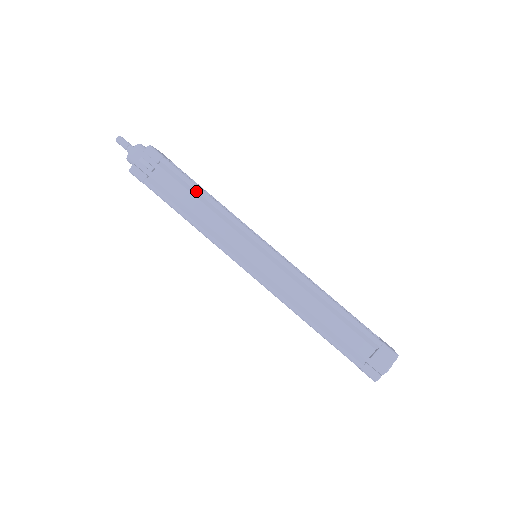
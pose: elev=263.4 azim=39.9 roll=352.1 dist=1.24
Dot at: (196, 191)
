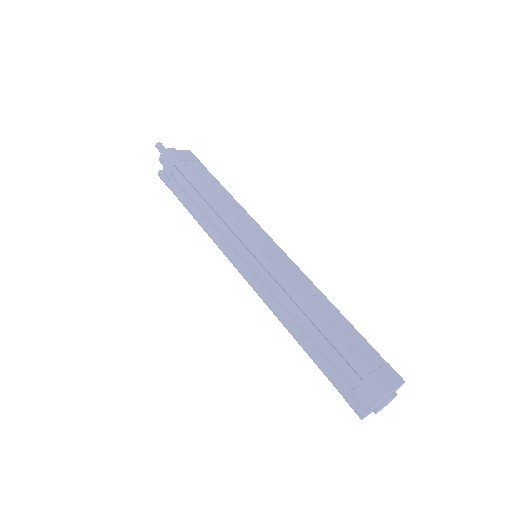
Dot at: (198, 192)
